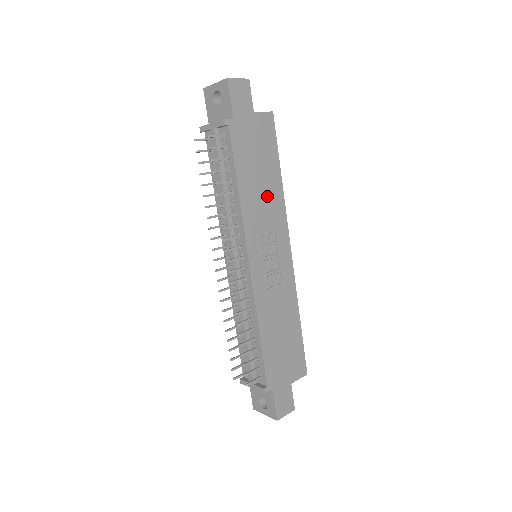
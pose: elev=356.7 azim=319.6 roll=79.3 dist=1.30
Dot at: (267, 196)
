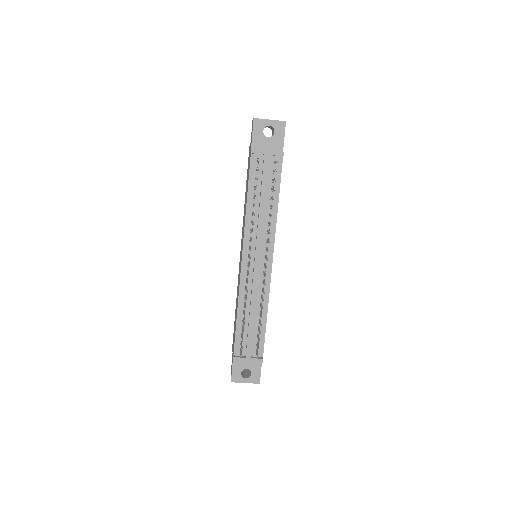
Dot at: occluded
